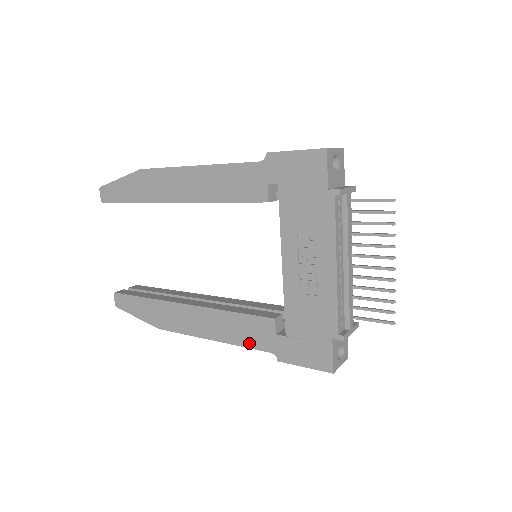
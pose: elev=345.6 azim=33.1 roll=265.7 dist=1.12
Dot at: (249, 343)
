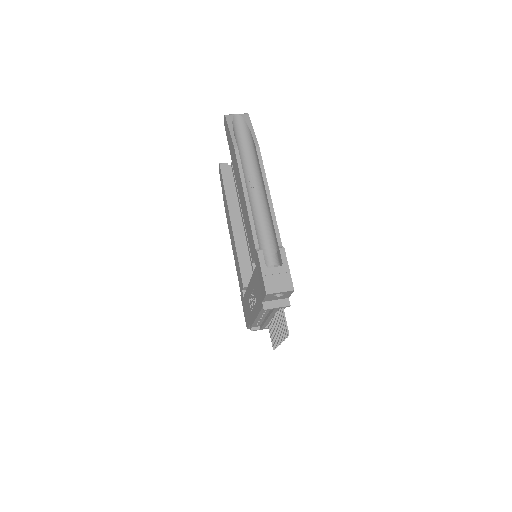
Dot at: (238, 275)
